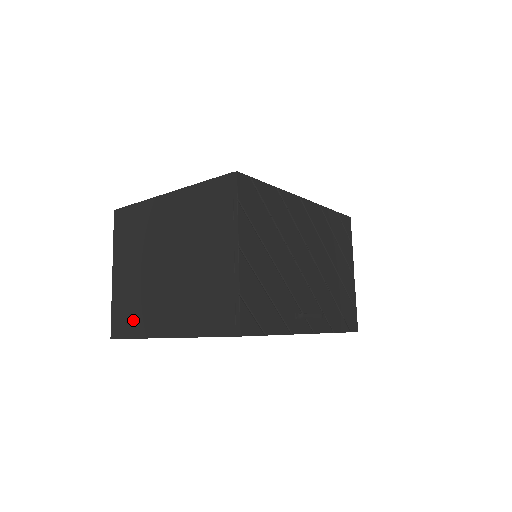
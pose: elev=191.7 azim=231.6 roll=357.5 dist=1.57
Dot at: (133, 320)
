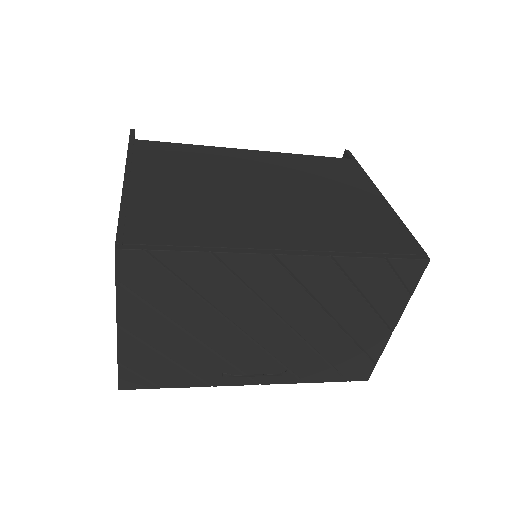
Dot at: occluded
